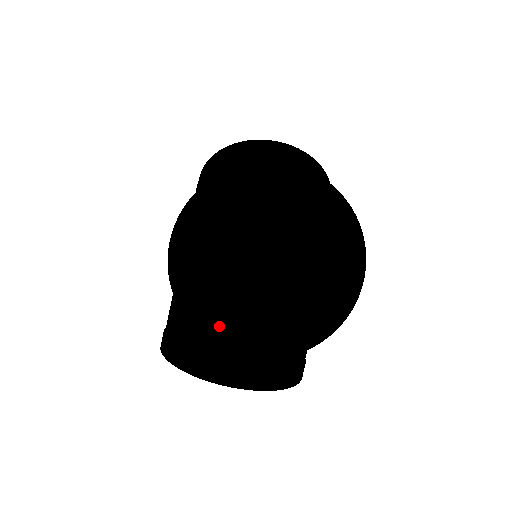
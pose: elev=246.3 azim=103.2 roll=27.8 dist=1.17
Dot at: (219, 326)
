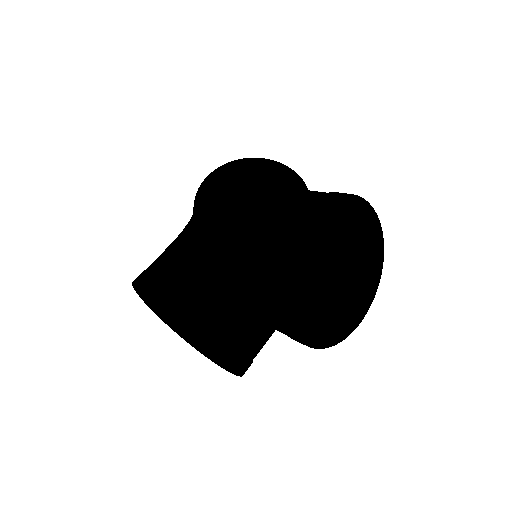
Dot at: (253, 298)
